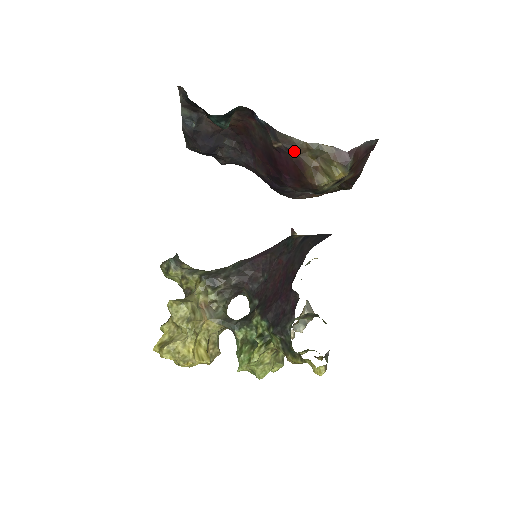
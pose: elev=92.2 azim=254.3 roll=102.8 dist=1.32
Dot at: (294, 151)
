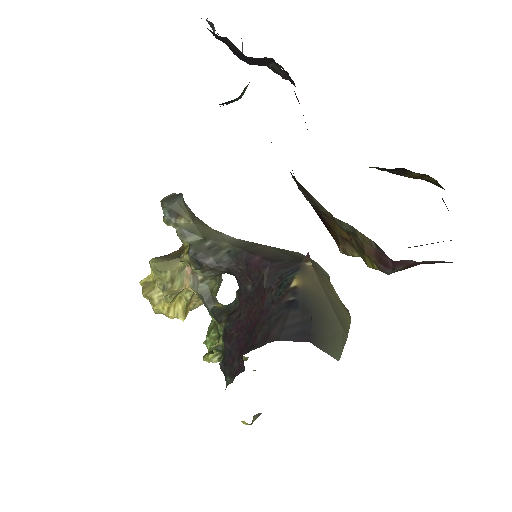
Dot at: (315, 207)
